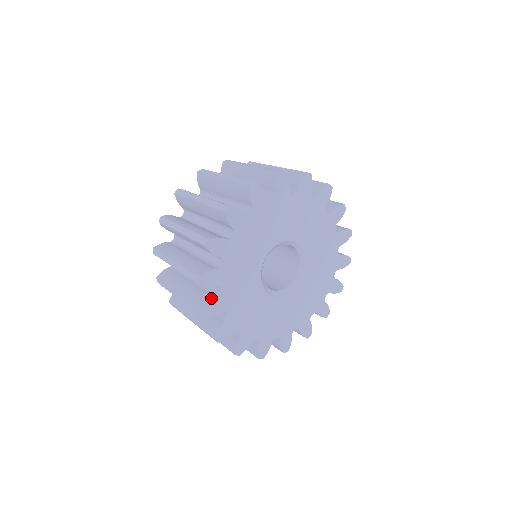
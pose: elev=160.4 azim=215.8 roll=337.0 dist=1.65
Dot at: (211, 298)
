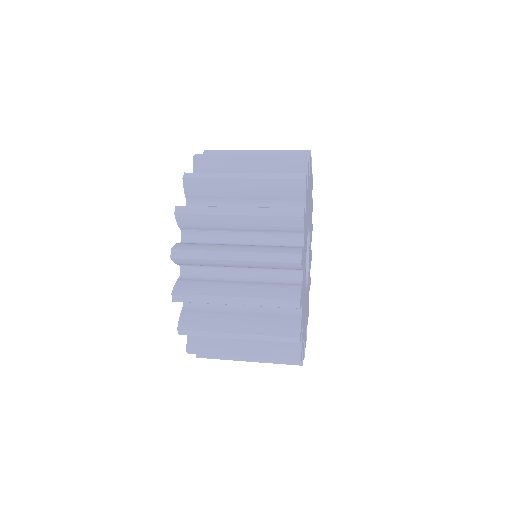
Dot at: occluded
